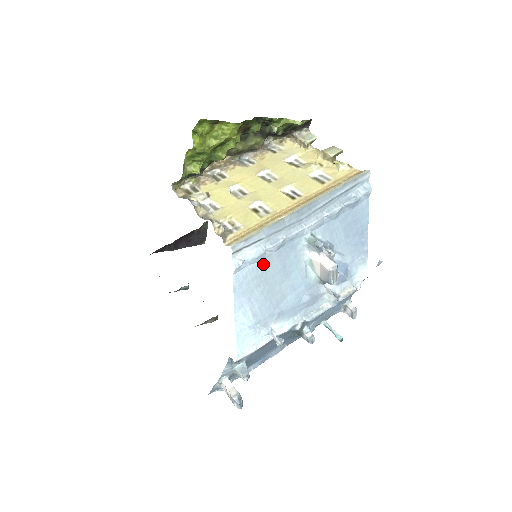
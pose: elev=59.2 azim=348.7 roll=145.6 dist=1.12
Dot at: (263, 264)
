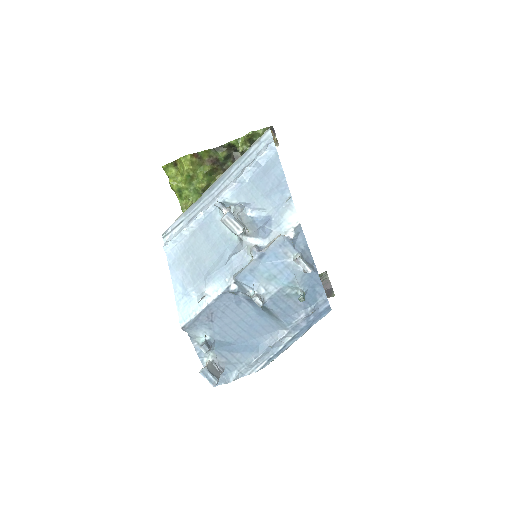
Dot at: (189, 240)
